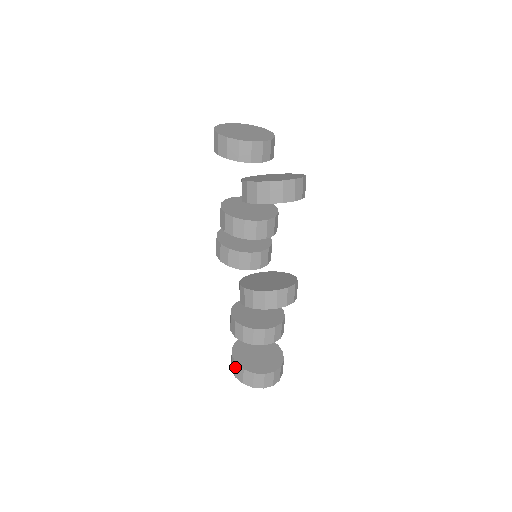
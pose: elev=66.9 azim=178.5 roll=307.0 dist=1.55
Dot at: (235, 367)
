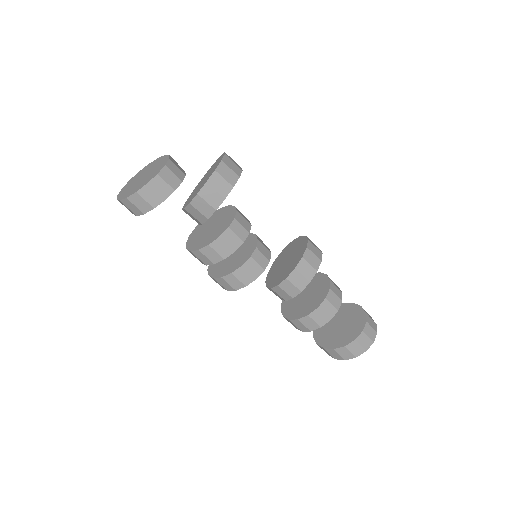
Dot at: (336, 353)
